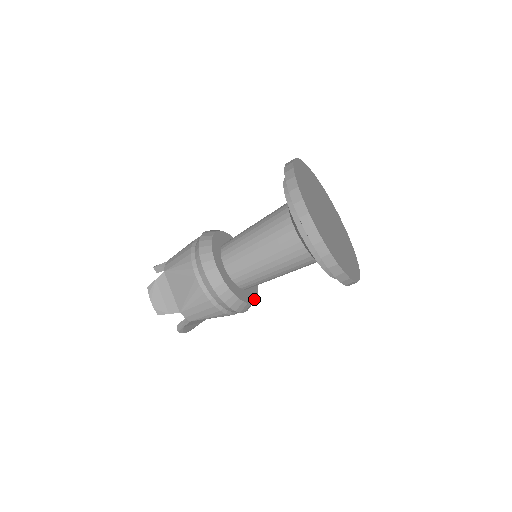
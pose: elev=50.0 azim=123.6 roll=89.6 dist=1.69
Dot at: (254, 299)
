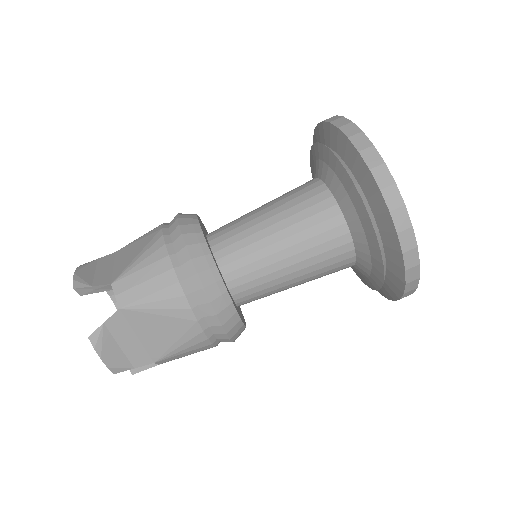
Dot at: (238, 313)
